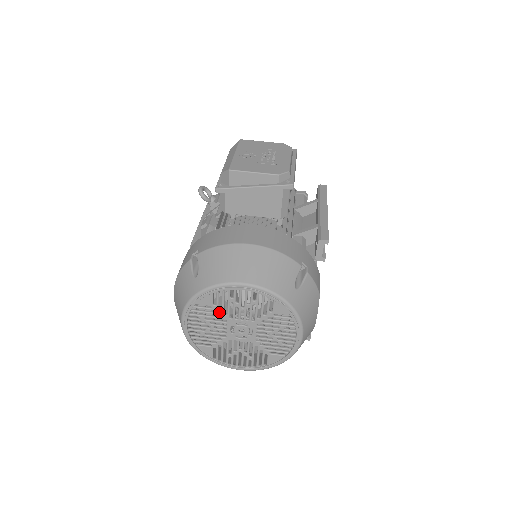
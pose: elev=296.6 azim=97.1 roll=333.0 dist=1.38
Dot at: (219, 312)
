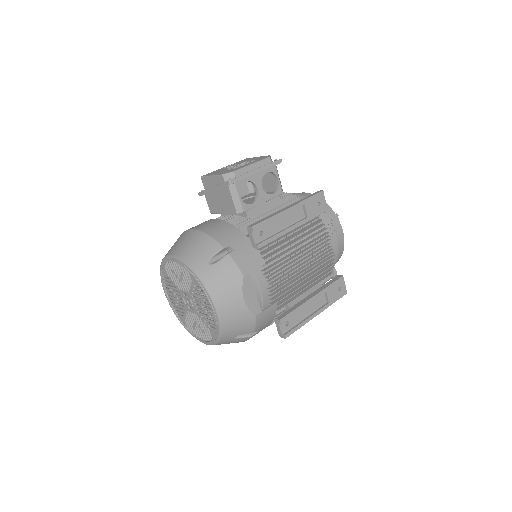
Dot at: (173, 283)
